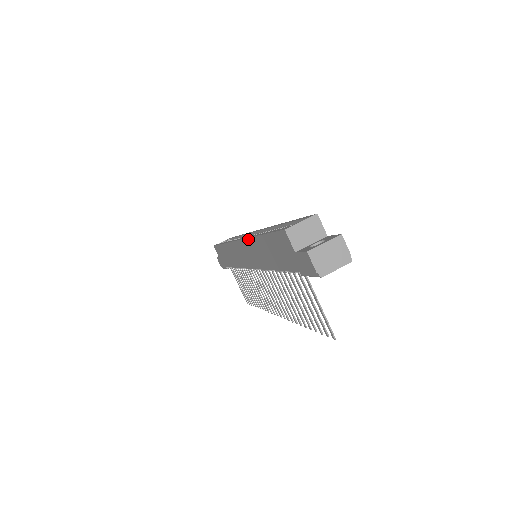
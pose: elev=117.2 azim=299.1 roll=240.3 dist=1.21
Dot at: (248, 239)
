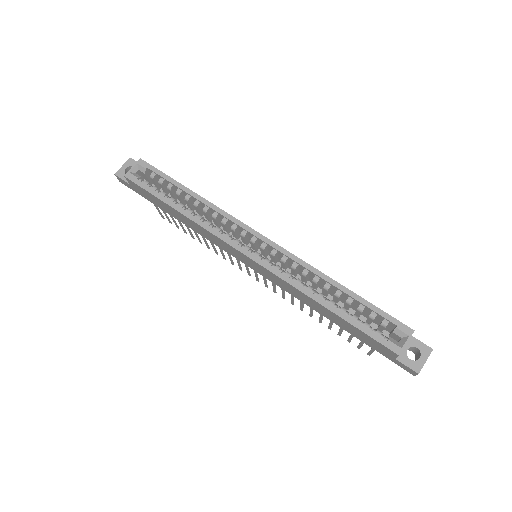
Dot at: (291, 285)
